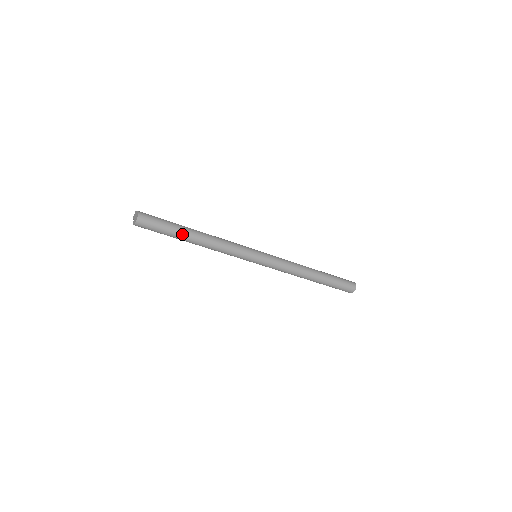
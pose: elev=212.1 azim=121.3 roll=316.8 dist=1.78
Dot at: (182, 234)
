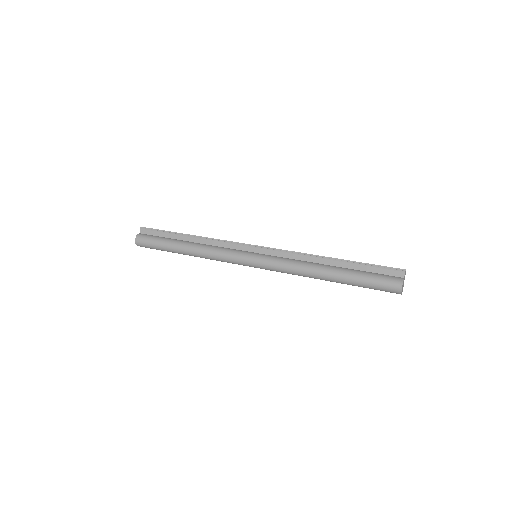
Dot at: (174, 252)
